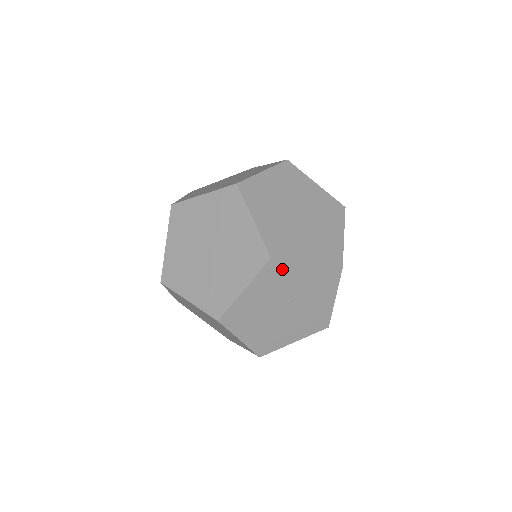
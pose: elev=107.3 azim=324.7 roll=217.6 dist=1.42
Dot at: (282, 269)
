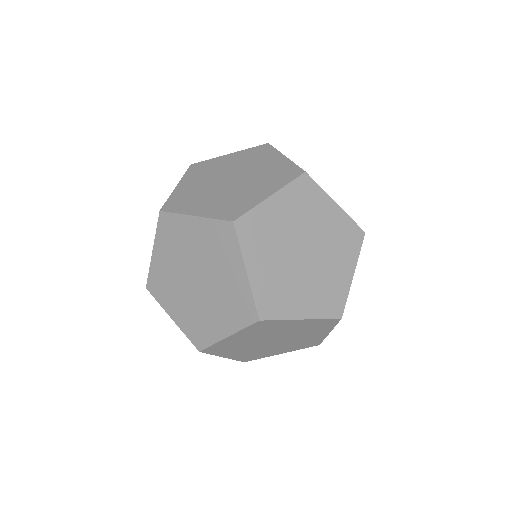
Dot at: occluded
